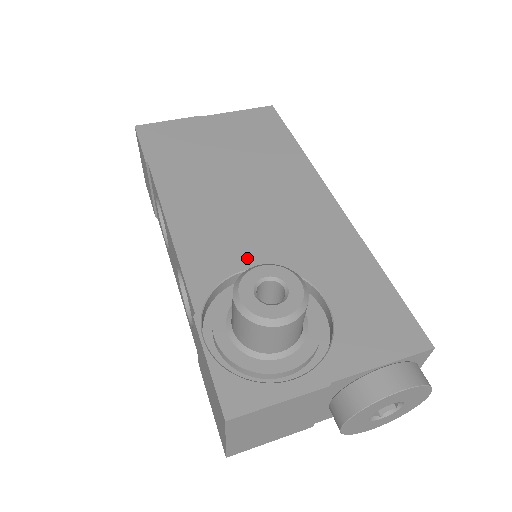
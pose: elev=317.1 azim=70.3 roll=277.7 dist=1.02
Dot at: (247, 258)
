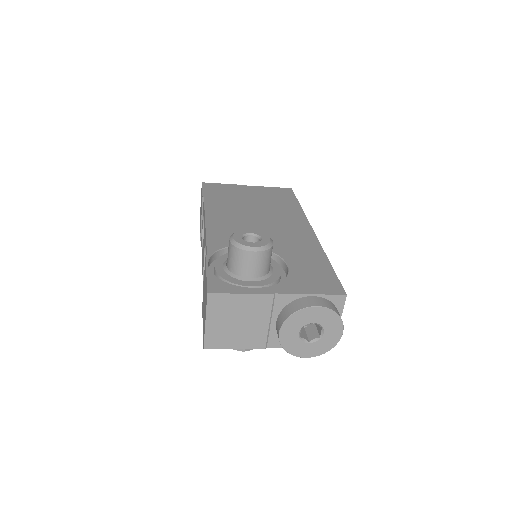
Dot at: occluded
